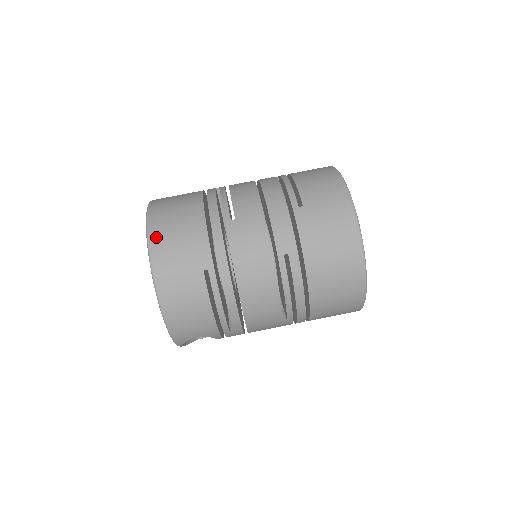
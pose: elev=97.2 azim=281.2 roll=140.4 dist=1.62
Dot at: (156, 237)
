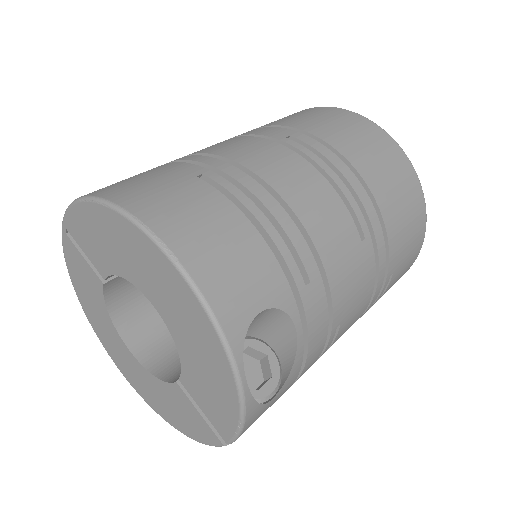
Dot at: (94, 191)
